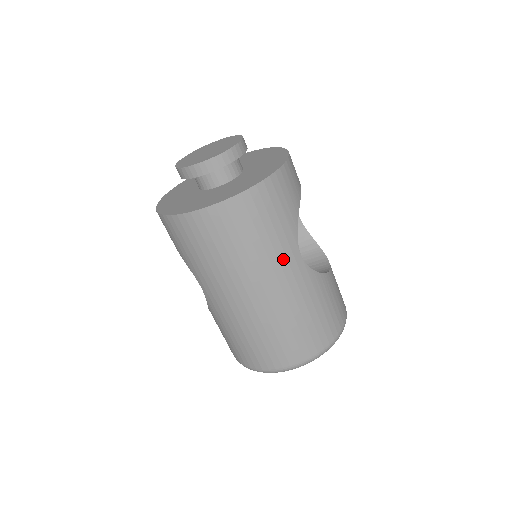
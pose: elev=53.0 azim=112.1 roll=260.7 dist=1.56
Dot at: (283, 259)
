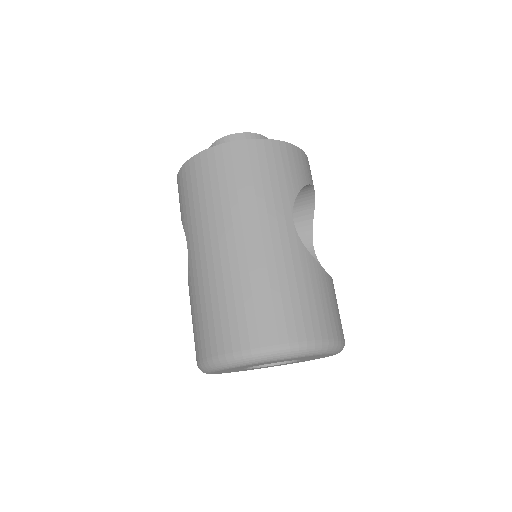
Dot at: (272, 213)
